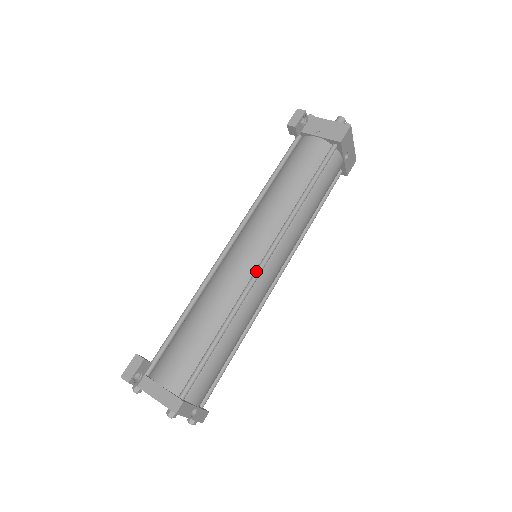
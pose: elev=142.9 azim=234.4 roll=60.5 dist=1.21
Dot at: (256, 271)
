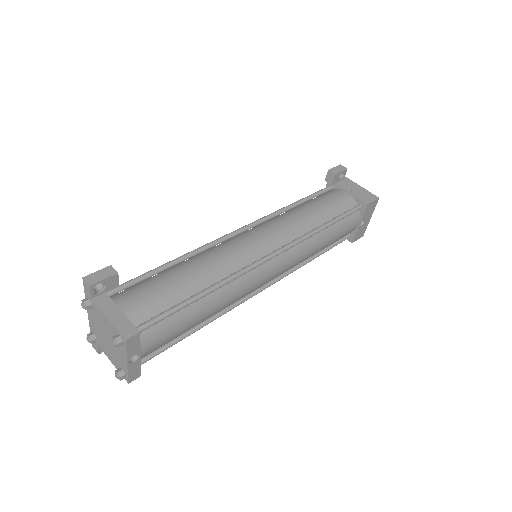
Dot at: (260, 259)
